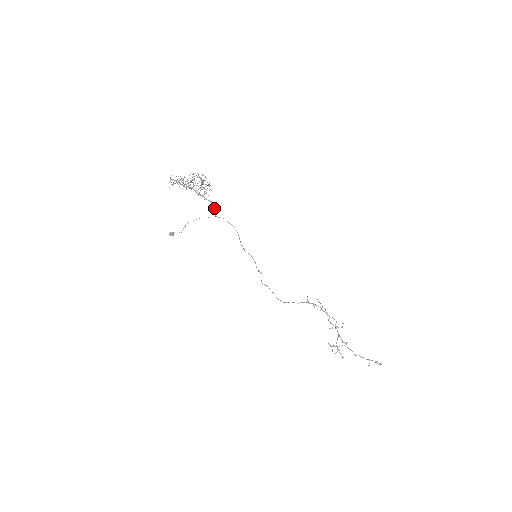
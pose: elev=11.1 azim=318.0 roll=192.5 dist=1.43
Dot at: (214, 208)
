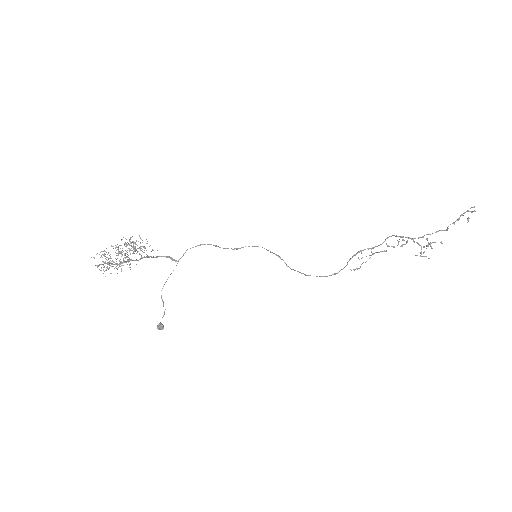
Dot at: (170, 258)
